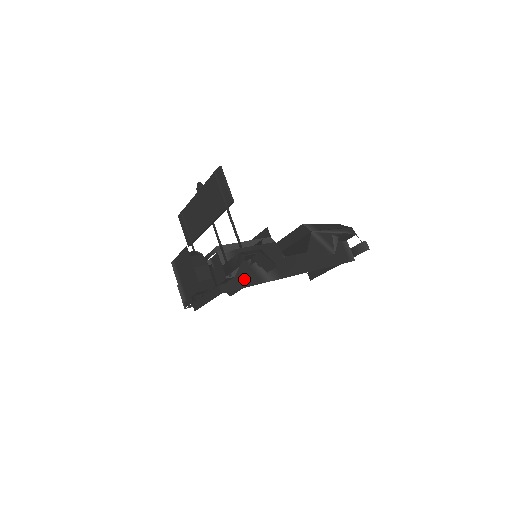
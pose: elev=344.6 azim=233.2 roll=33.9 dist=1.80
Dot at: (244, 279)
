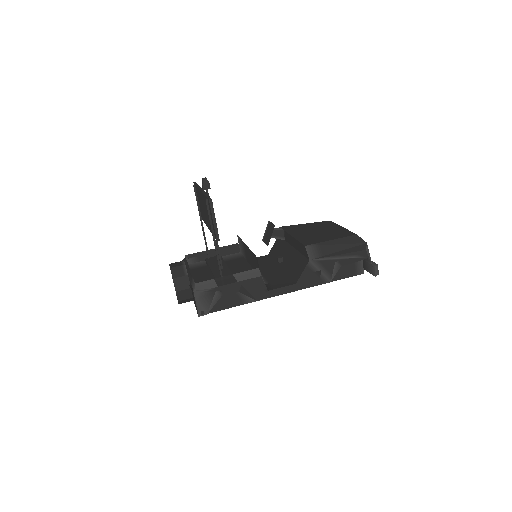
Dot at: (225, 302)
